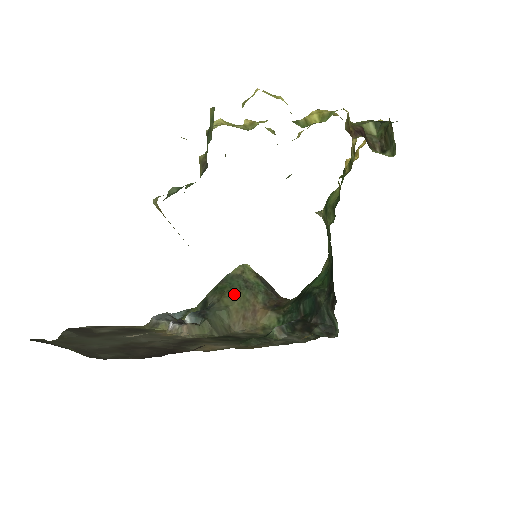
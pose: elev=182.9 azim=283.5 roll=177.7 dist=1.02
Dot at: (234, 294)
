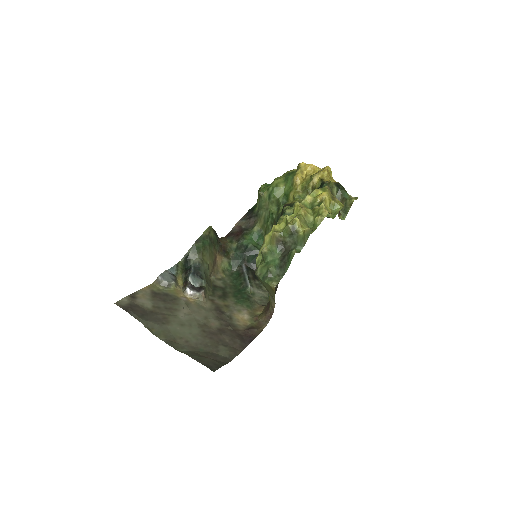
Dot at: (208, 252)
